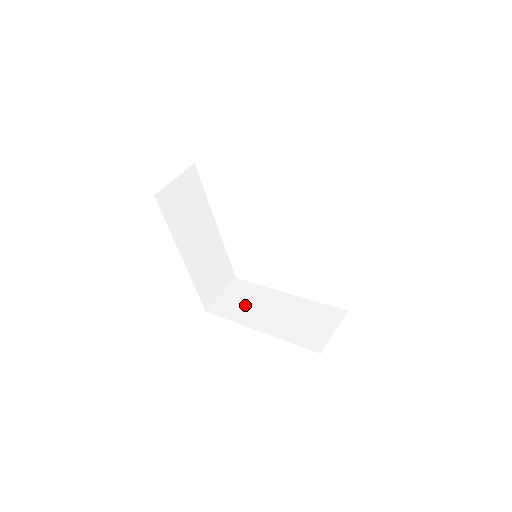
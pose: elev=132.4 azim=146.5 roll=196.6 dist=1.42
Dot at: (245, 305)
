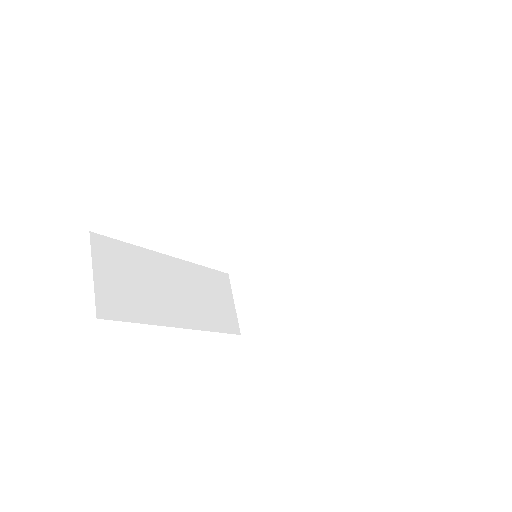
Dot at: (270, 294)
